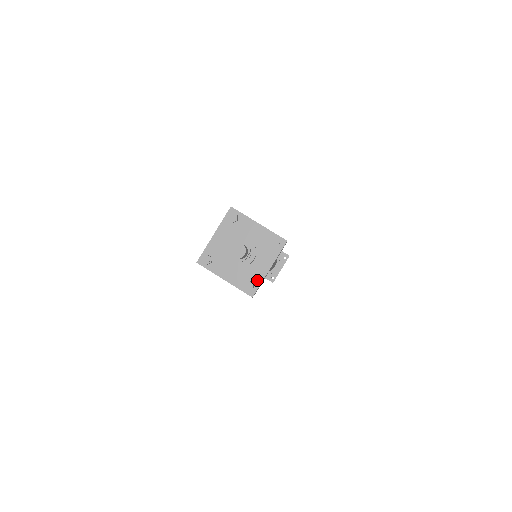
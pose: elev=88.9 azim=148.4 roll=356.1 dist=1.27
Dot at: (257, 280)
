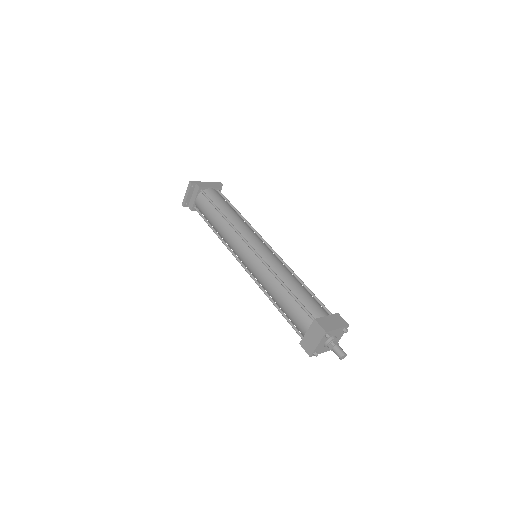
Dot at: occluded
